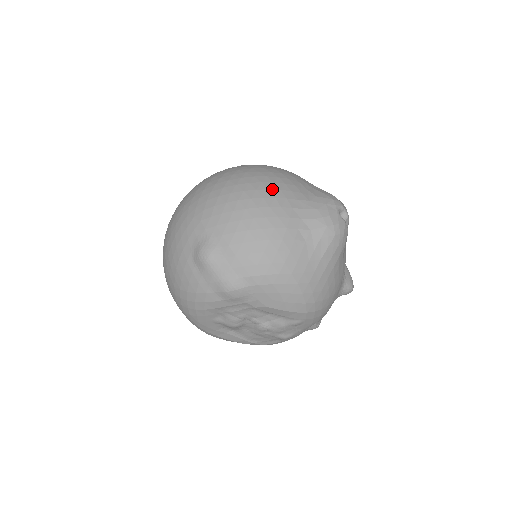
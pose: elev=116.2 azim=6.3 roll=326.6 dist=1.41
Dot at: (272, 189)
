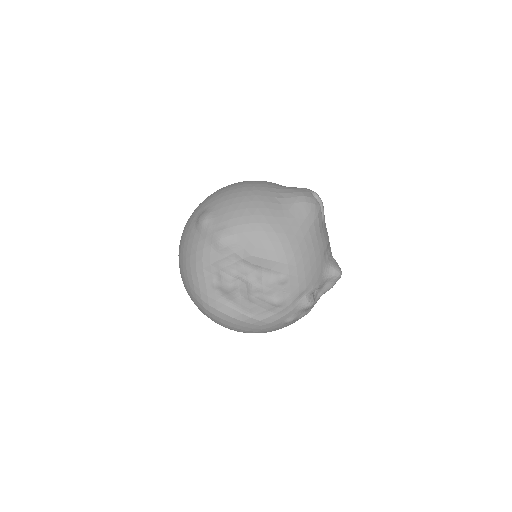
Dot at: (258, 182)
